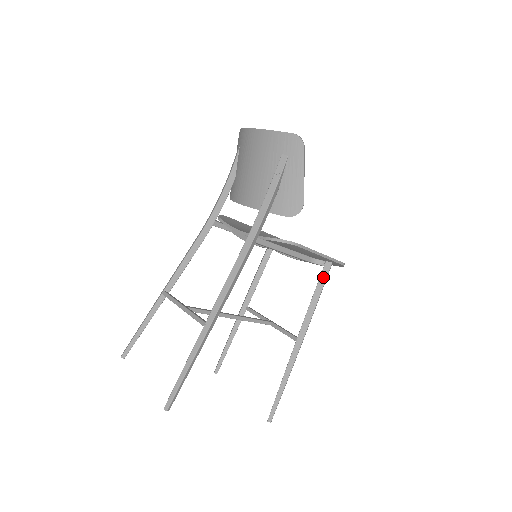
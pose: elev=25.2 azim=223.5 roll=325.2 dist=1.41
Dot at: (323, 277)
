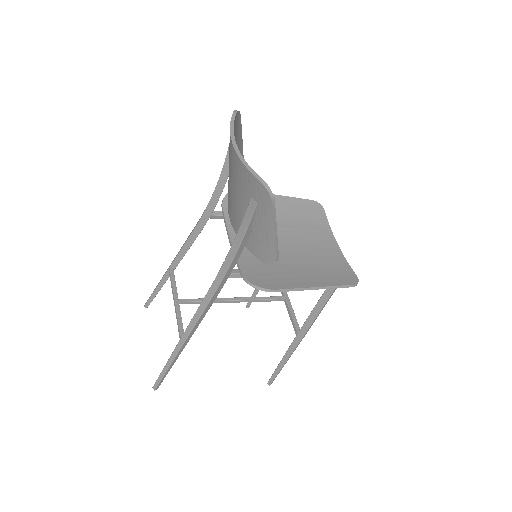
Dot at: (326, 294)
